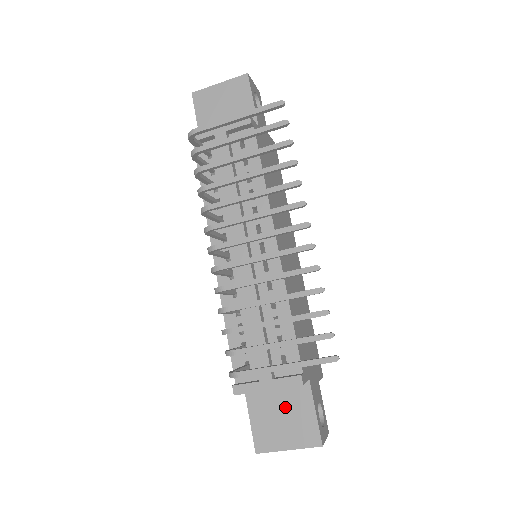
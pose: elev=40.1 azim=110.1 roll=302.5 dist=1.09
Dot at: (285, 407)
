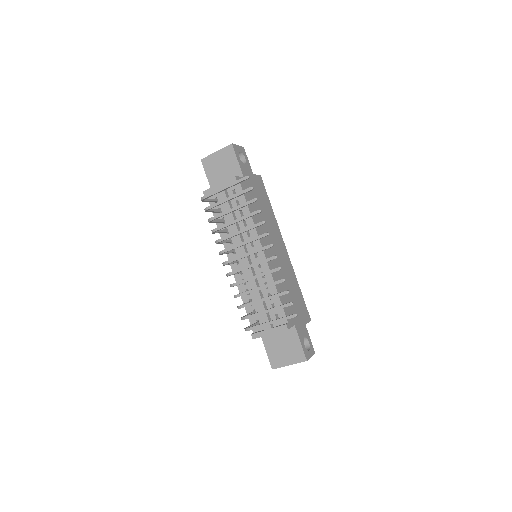
Dot at: (284, 342)
